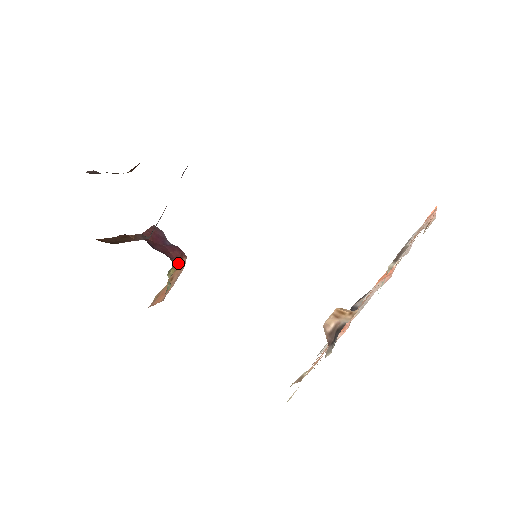
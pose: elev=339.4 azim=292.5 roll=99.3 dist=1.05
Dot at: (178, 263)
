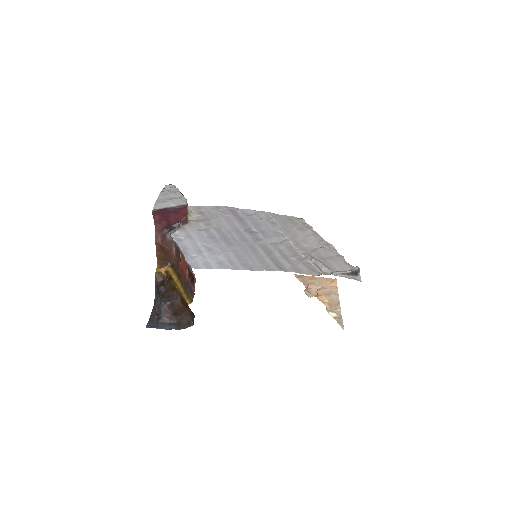
Dot at: occluded
